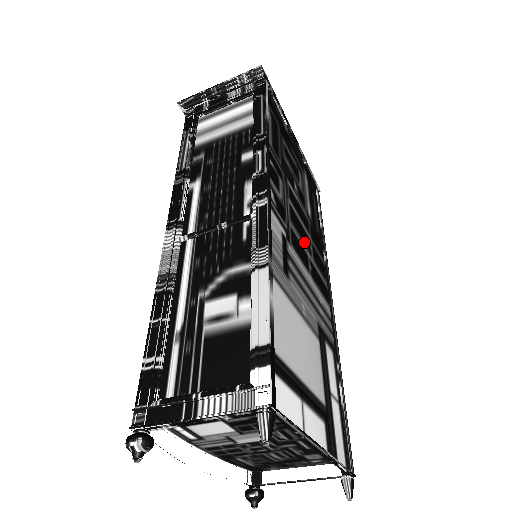
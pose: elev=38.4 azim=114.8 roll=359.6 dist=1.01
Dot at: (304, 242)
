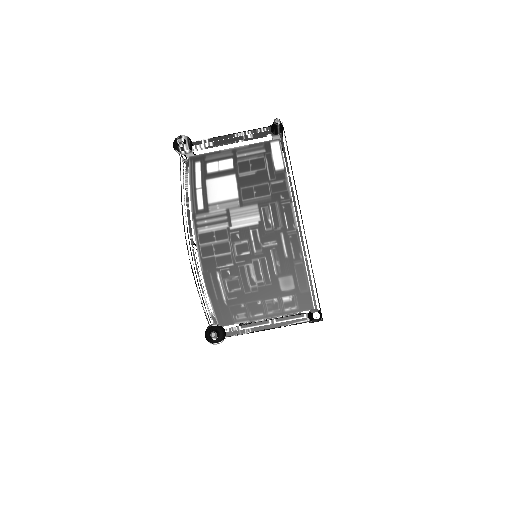
Dot at: occluded
